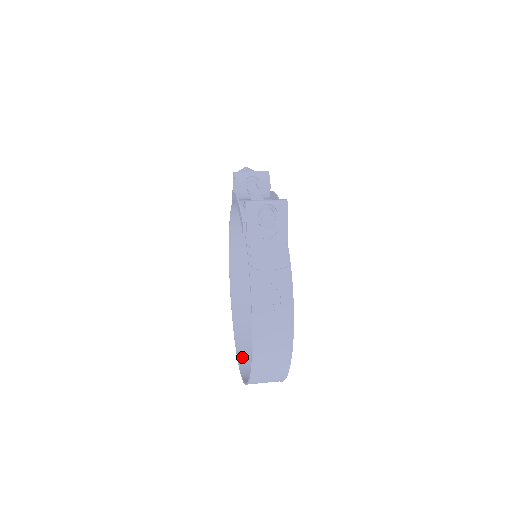
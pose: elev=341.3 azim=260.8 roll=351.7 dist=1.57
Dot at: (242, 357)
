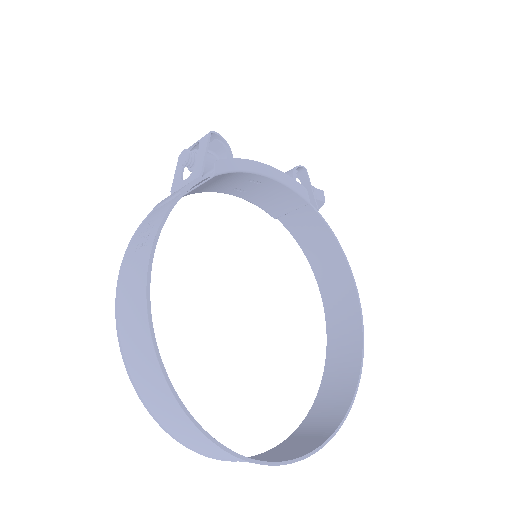
Dot at: (264, 454)
